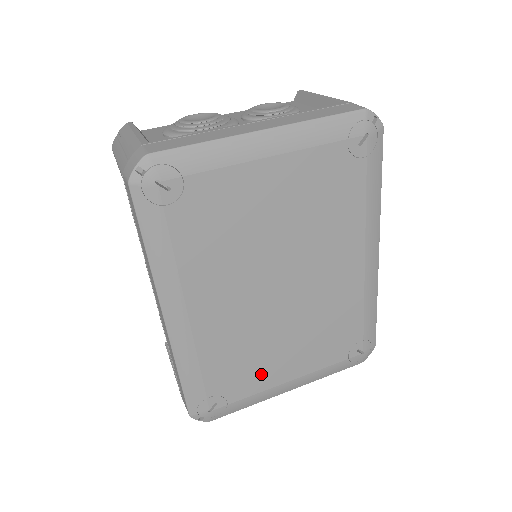
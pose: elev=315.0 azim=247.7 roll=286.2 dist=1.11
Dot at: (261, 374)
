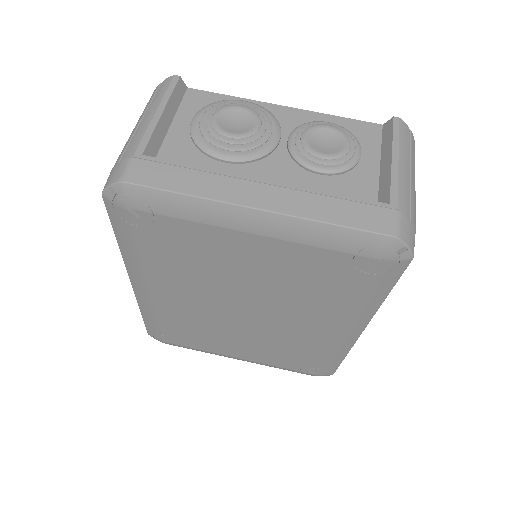
Dot at: (212, 344)
